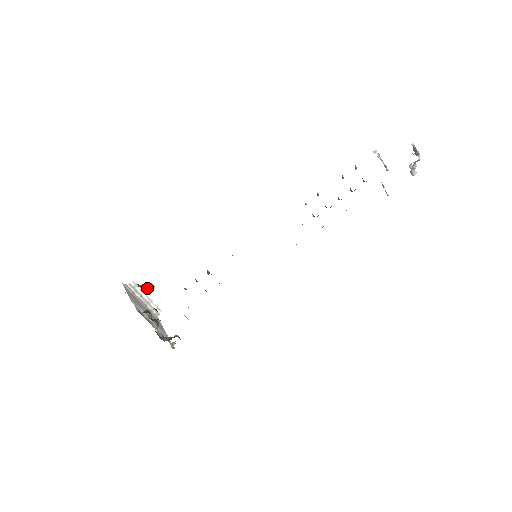
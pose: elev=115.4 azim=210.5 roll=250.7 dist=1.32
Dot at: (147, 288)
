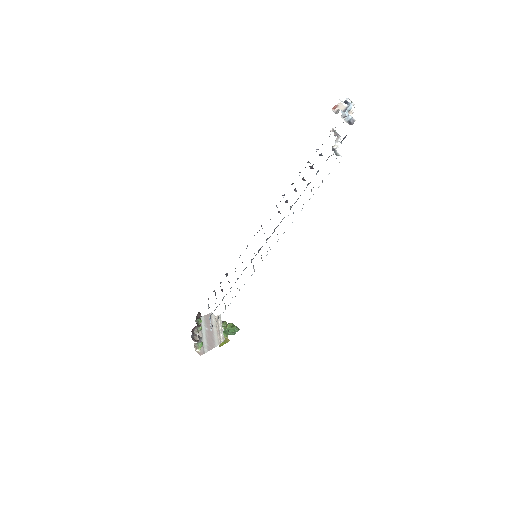
Dot at: (228, 324)
